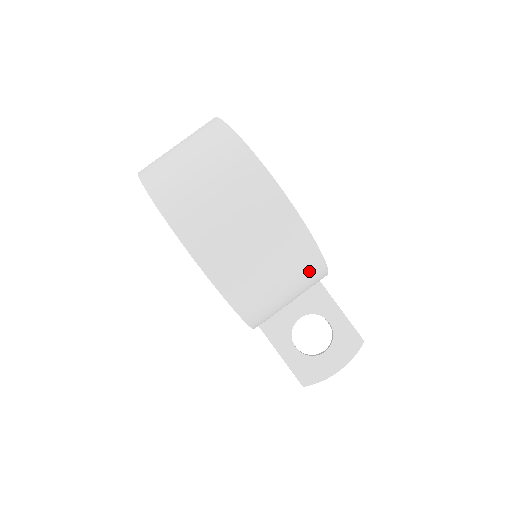
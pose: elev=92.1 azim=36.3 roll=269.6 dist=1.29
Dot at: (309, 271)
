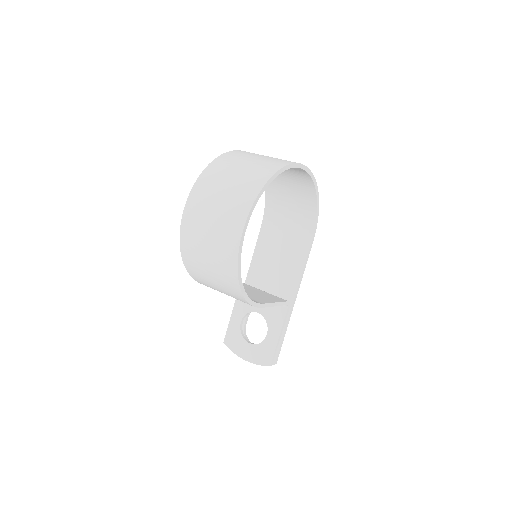
Dot at: (233, 292)
